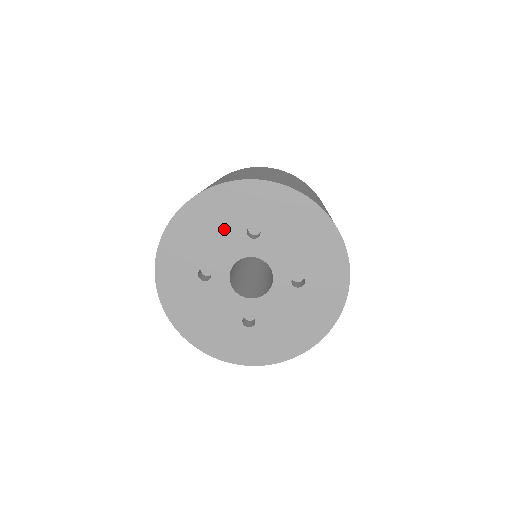
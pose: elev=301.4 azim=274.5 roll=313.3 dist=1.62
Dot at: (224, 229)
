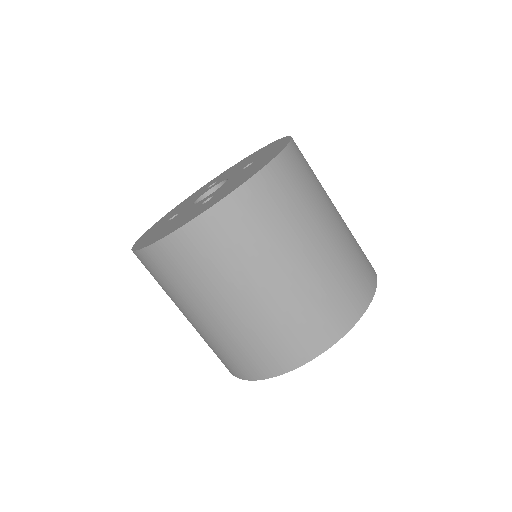
Dot at: occluded
